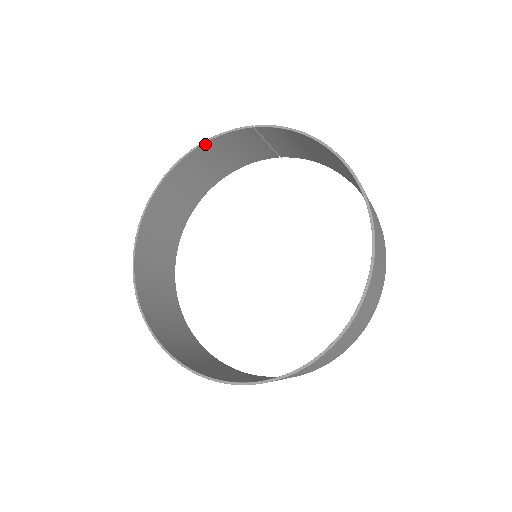
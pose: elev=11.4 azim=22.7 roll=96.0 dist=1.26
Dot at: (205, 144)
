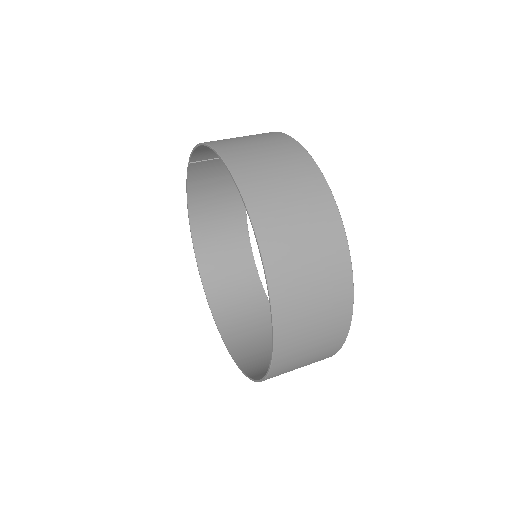
Dot at: (189, 195)
